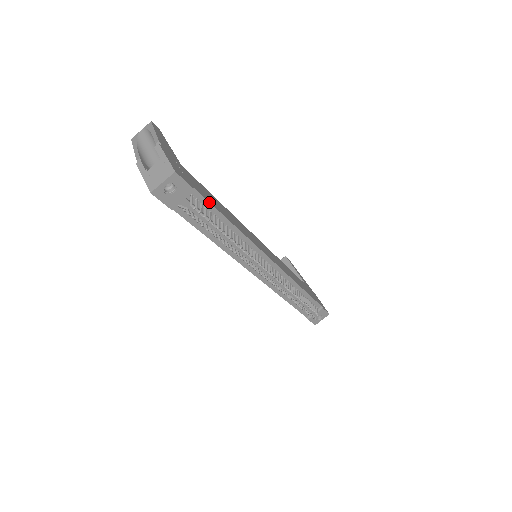
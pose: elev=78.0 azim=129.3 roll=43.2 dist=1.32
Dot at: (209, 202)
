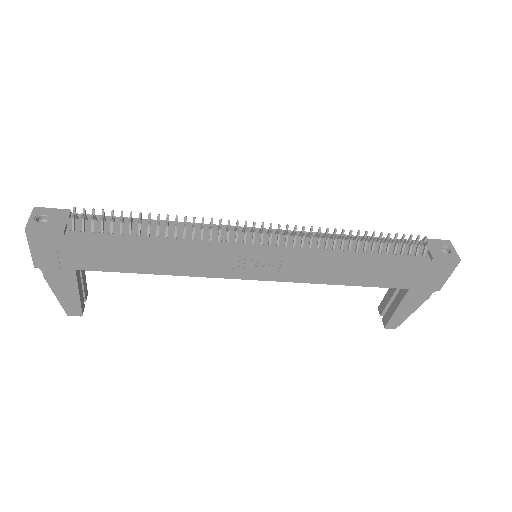
Dot at: occluded
